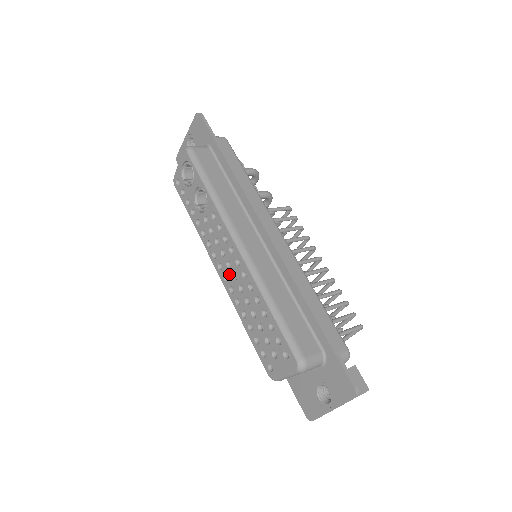
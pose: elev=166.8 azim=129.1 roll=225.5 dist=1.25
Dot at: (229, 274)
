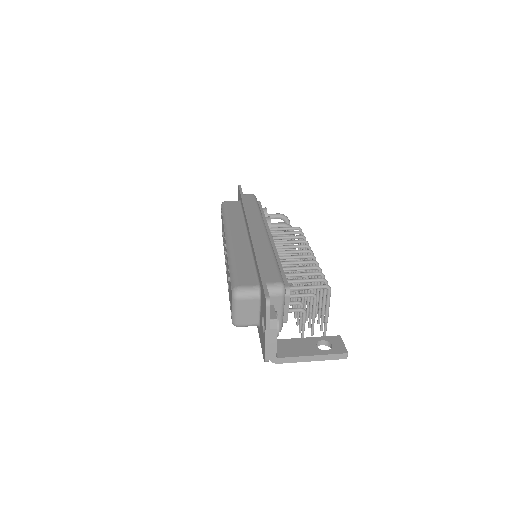
Dot at: (226, 264)
